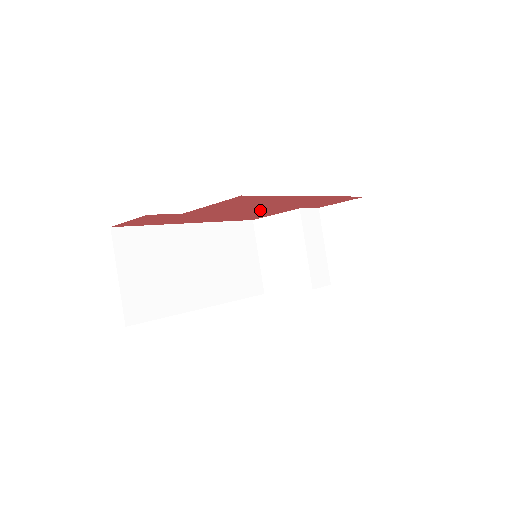
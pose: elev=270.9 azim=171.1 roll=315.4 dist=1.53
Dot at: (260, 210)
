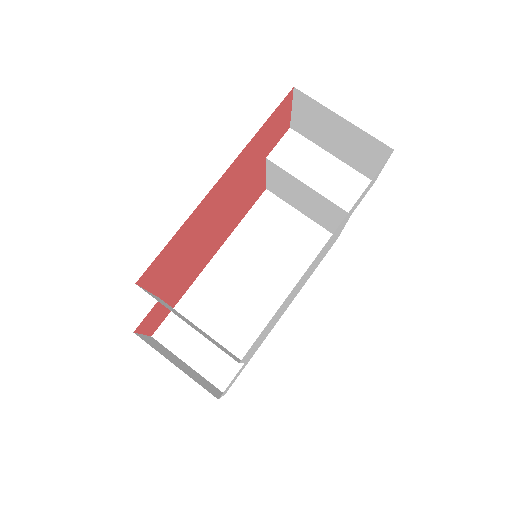
Dot at: (227, 210)
